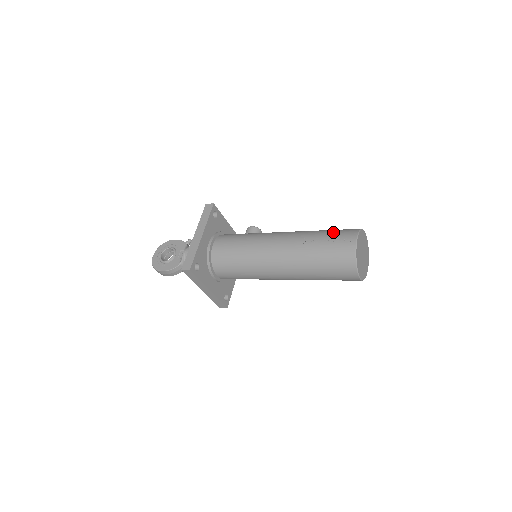
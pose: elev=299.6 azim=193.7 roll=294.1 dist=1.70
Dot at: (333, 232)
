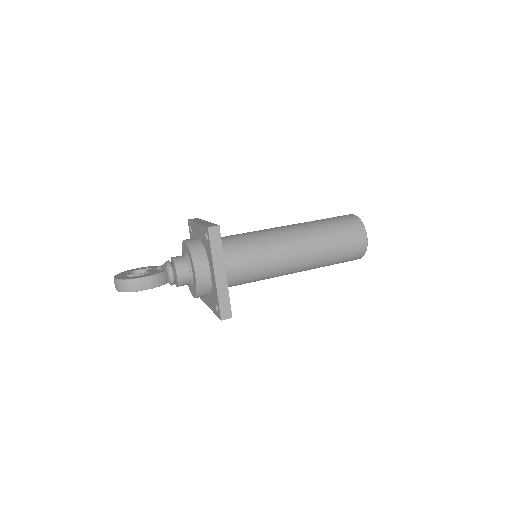
Dot at: occluded
